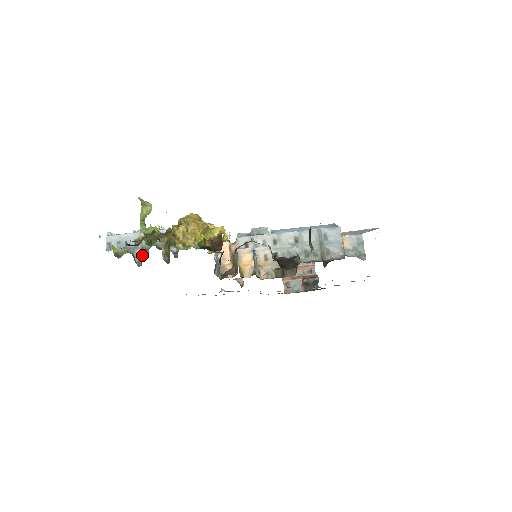
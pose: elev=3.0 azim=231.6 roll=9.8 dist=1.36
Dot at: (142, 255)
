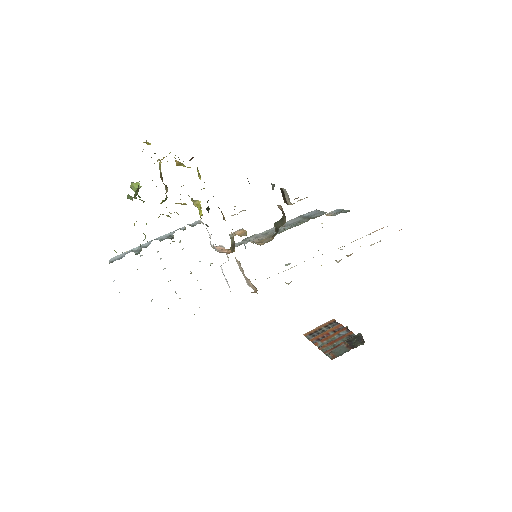
Dot at: occluded
